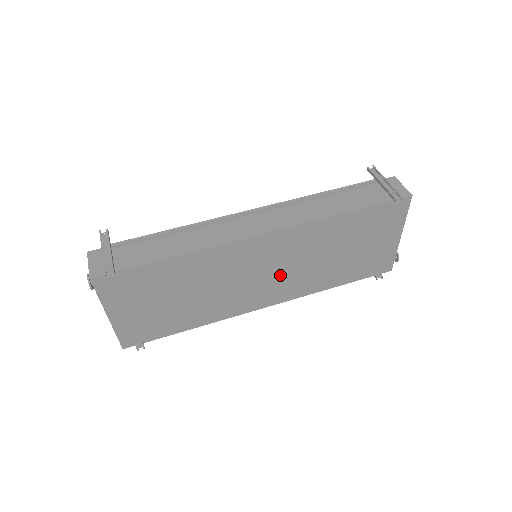
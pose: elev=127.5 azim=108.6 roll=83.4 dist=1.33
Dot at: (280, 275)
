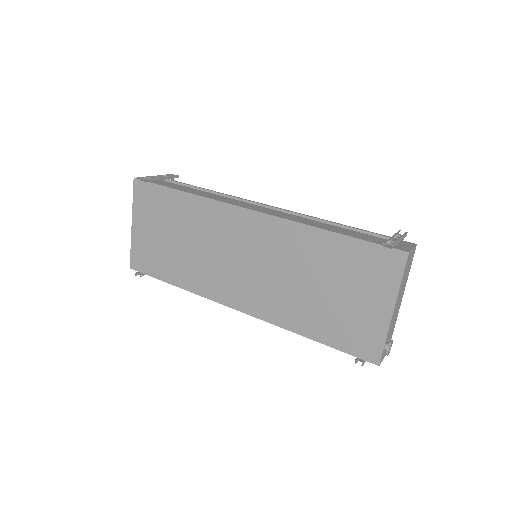
Dot at: (256, 274)
